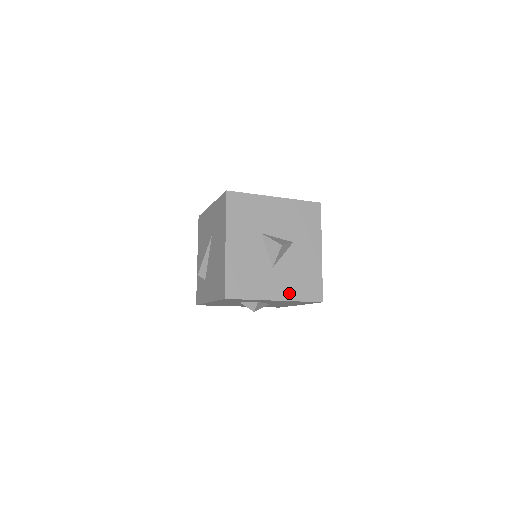
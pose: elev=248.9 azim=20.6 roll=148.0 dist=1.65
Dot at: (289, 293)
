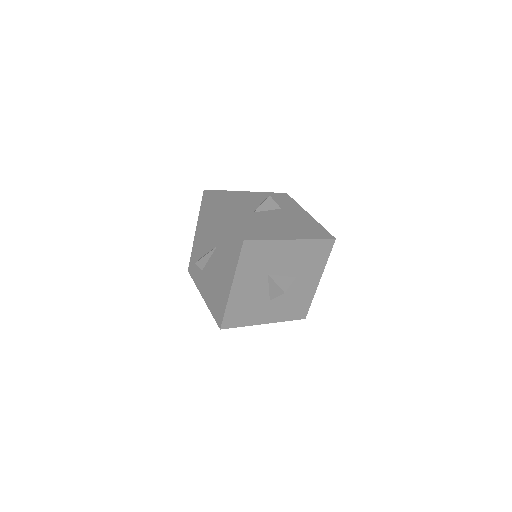
Dot at: (278, 317)
